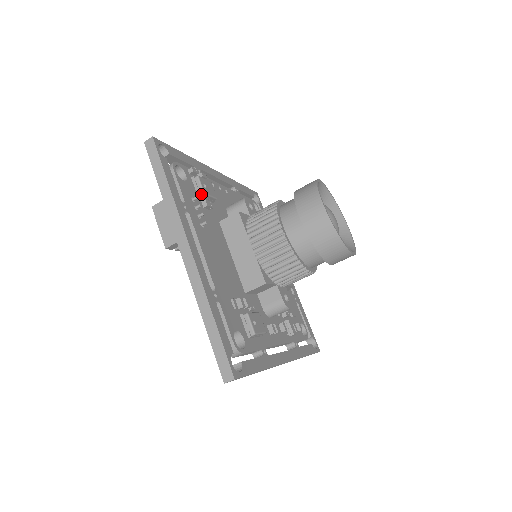
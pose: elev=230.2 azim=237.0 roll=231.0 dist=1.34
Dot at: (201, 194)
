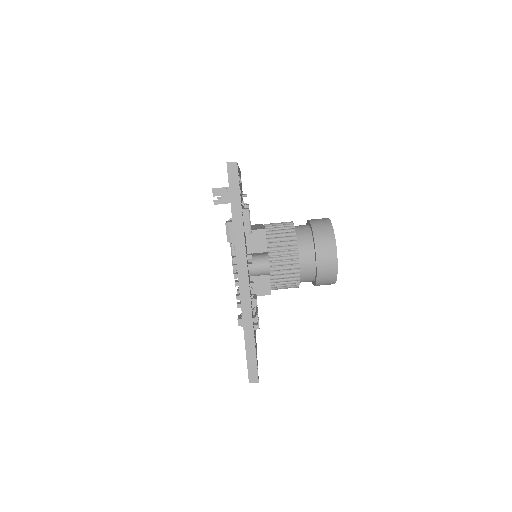
Dot at: (246, 205)
